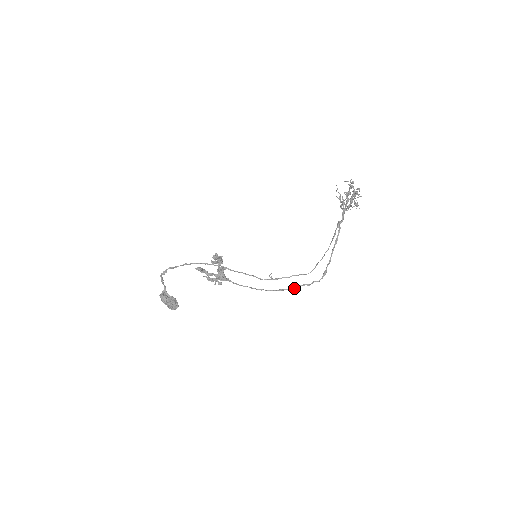
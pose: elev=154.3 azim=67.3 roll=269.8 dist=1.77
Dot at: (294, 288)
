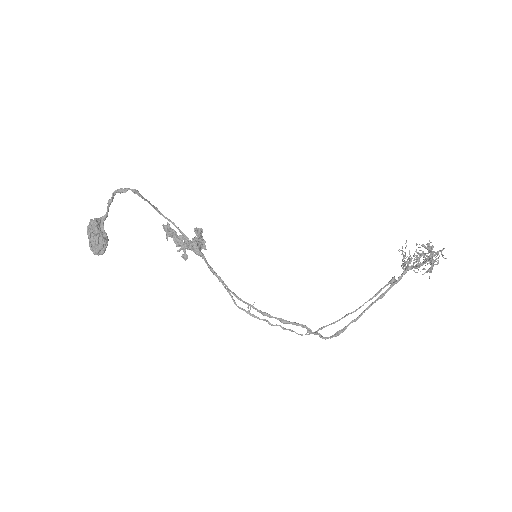
Dot at: (288, 322)
